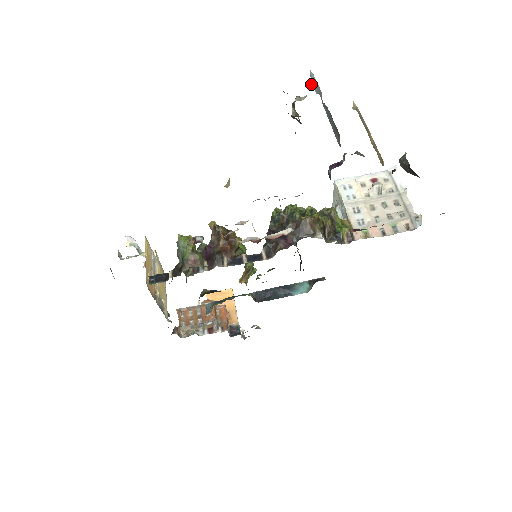
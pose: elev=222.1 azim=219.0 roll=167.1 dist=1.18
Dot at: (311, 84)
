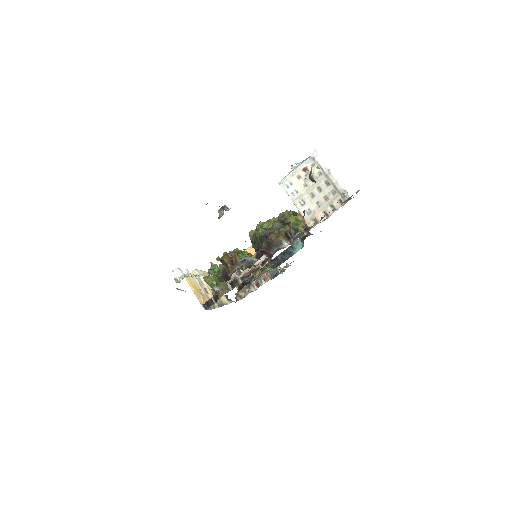
Dot at: occluded
